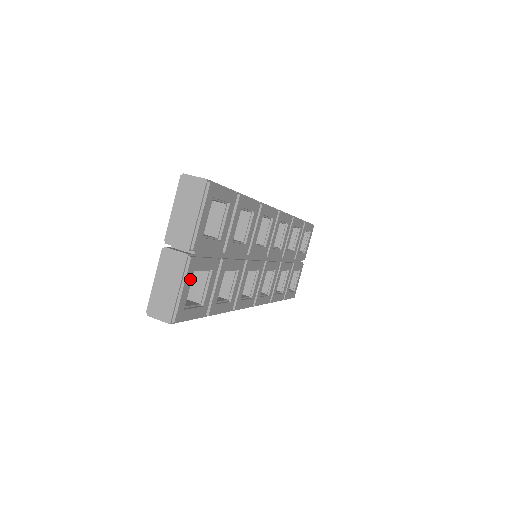
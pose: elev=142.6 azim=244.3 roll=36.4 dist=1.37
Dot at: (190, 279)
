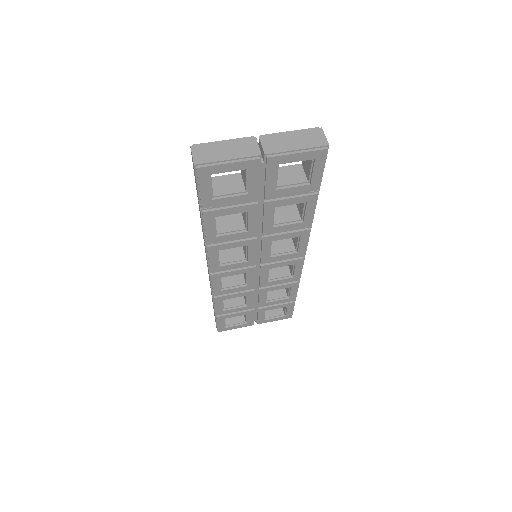
Dot at: (239, 168)
